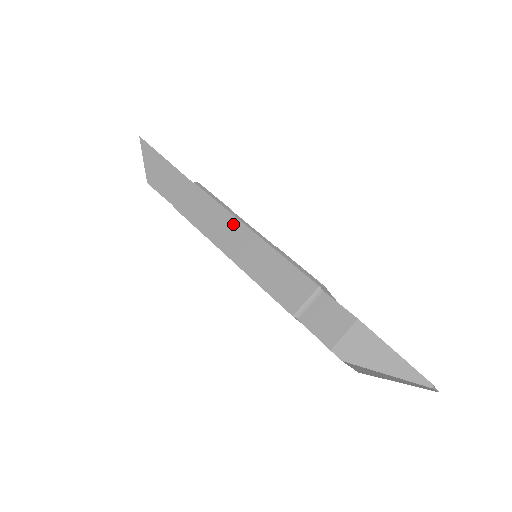
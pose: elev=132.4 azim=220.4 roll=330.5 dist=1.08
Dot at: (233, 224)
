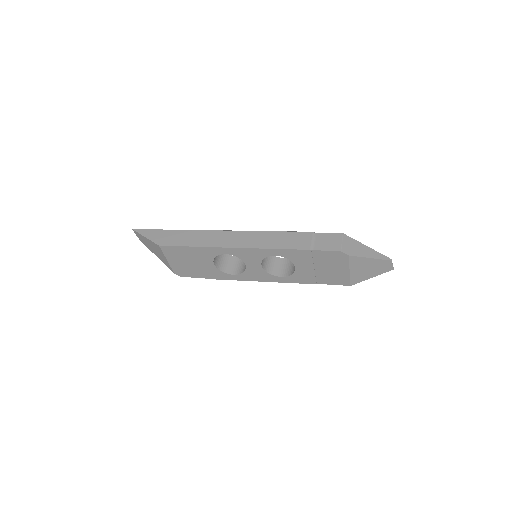
Dot at: (240, 234)
